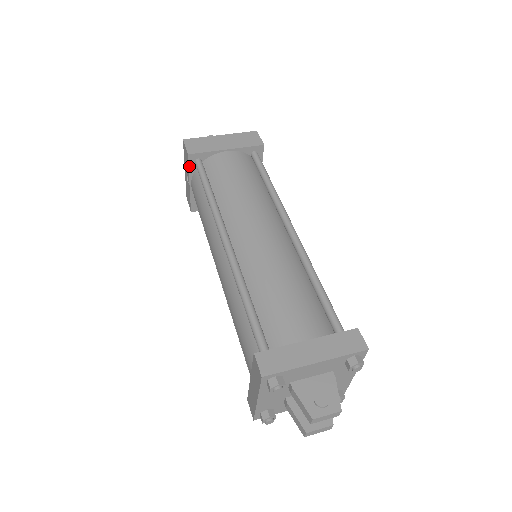
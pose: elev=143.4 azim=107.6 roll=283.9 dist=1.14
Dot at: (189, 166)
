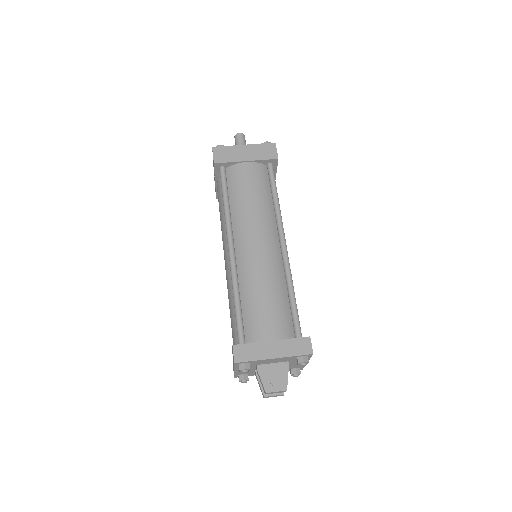
Dot at: (215, 170)
